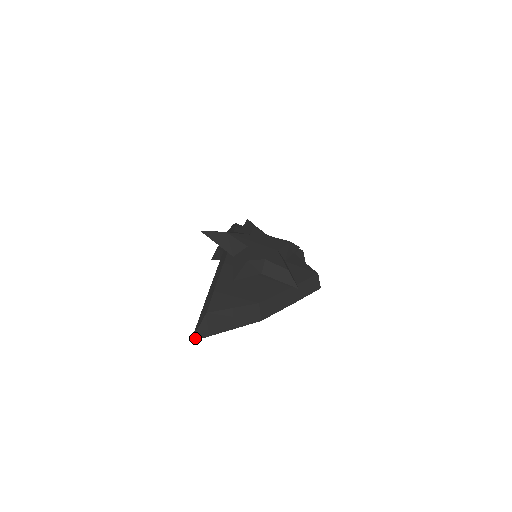
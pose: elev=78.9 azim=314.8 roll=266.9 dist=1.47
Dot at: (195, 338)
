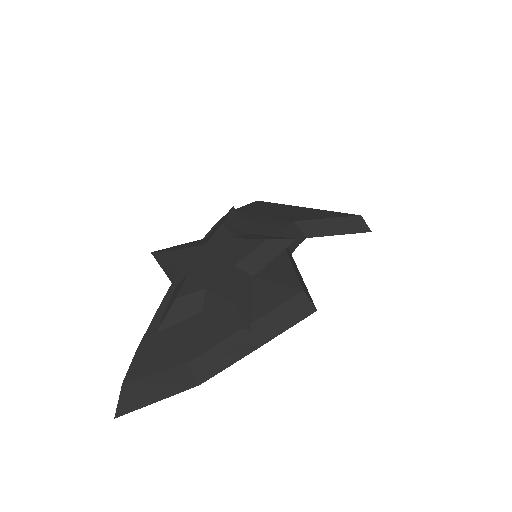
Dot at: (118, 414)
